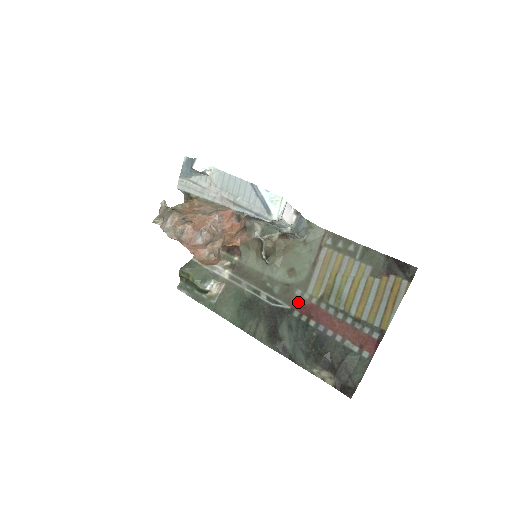
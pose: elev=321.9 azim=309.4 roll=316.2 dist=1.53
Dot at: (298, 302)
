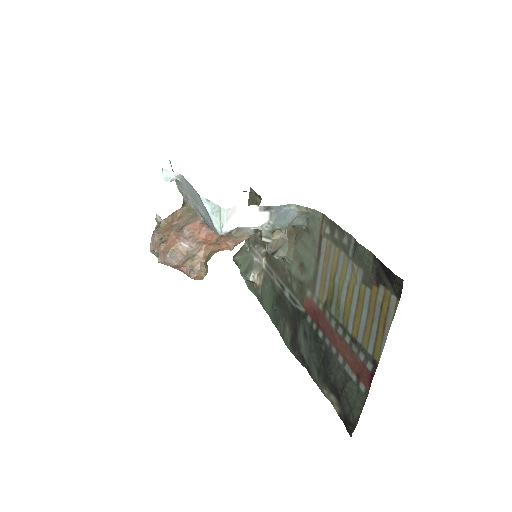
Dot at: (309, 305)
